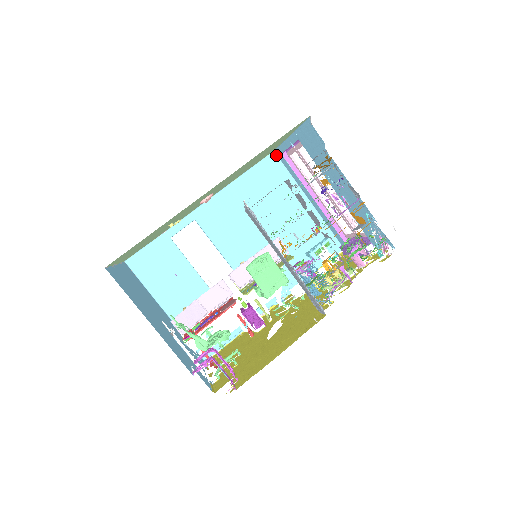
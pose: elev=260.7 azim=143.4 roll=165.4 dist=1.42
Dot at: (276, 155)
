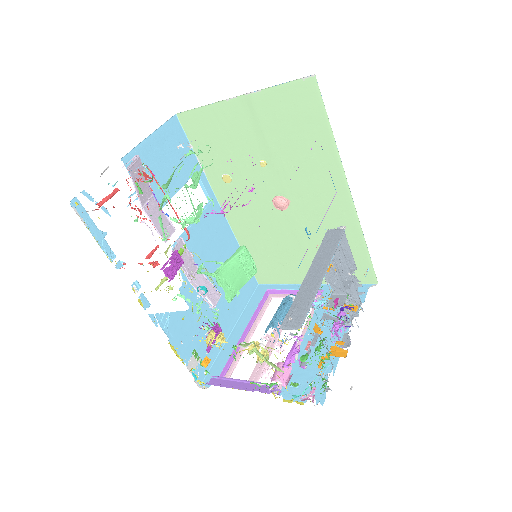
Dot at: (256, 287)
